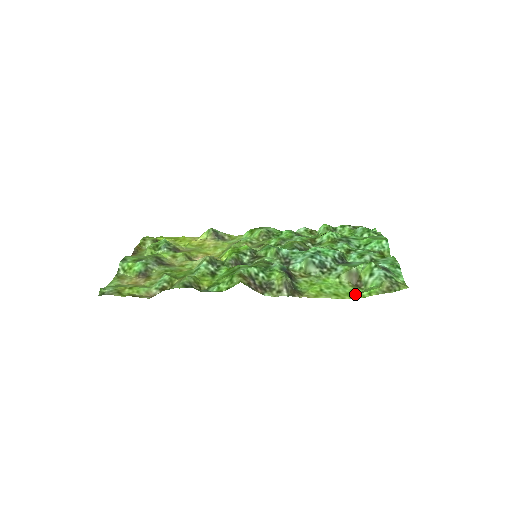
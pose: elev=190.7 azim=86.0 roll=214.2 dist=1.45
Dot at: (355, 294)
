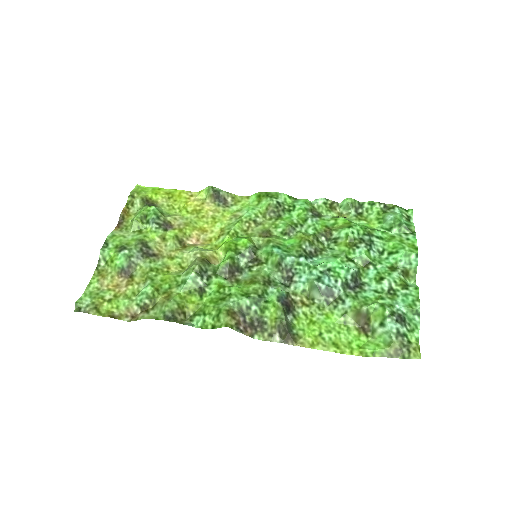
Dot at: (357, 347)
